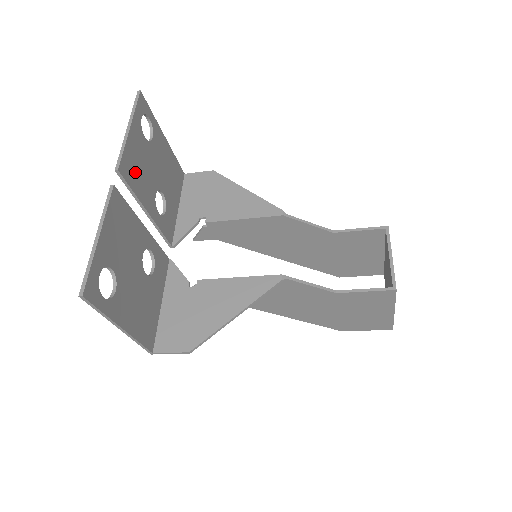
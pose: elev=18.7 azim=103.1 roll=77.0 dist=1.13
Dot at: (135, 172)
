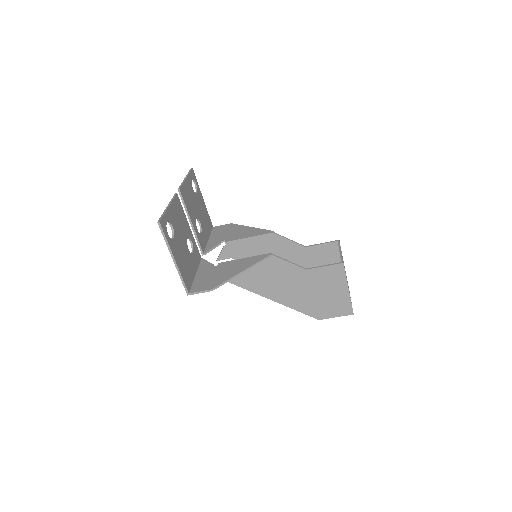
Dot at: (187, 198)
